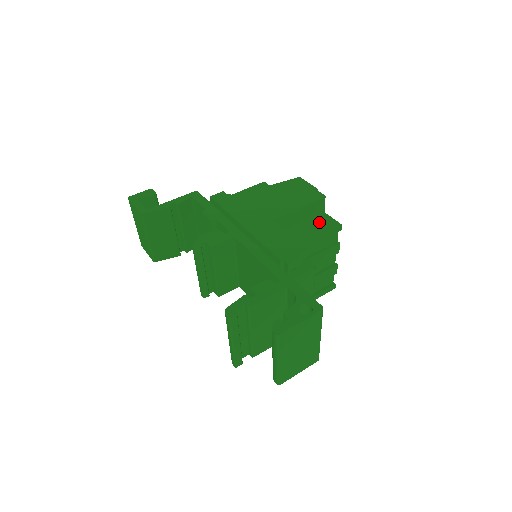
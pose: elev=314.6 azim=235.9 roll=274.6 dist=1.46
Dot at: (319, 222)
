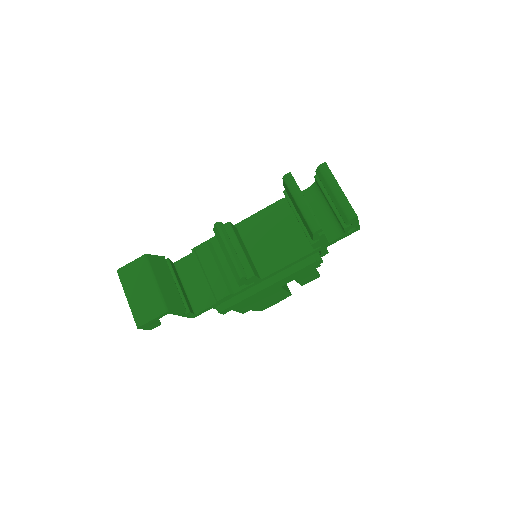
Dot at: occluded
